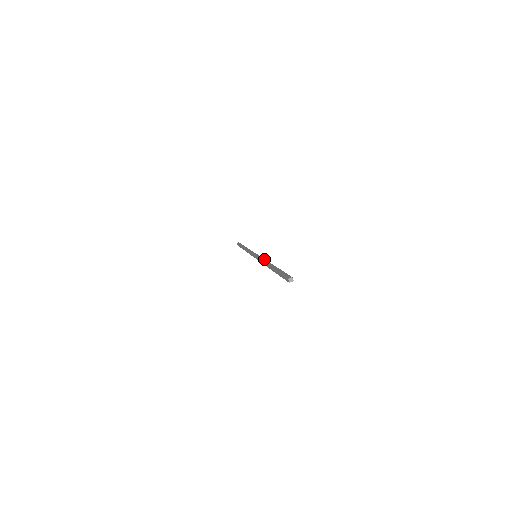
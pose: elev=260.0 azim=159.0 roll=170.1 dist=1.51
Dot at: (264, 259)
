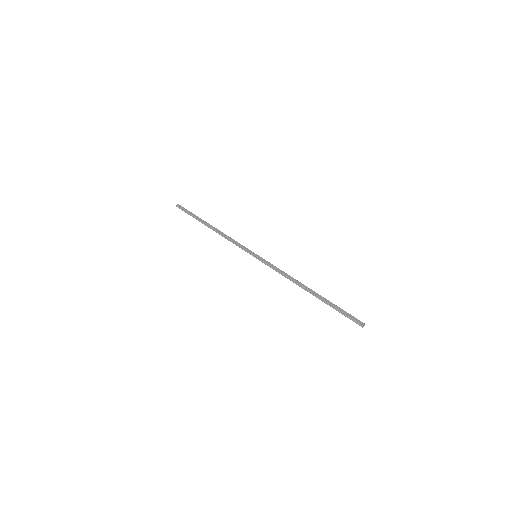
Dot at: (286, 273)
